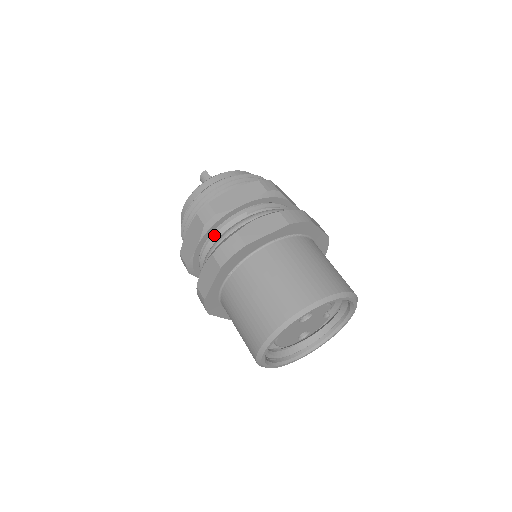
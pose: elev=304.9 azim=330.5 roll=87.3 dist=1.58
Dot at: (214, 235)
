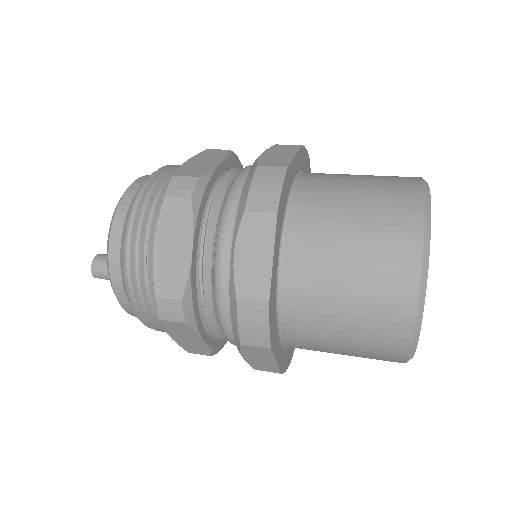
Dot at: occluded
